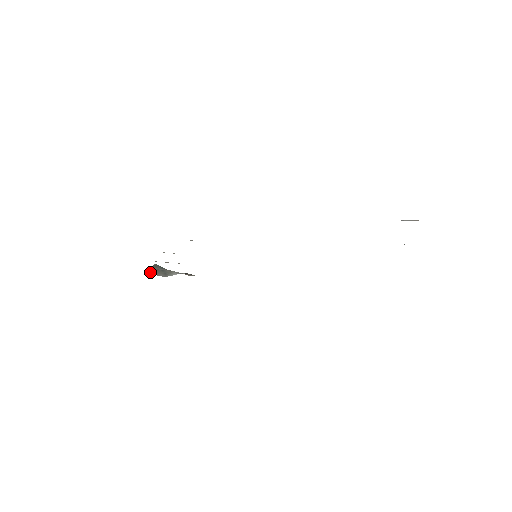
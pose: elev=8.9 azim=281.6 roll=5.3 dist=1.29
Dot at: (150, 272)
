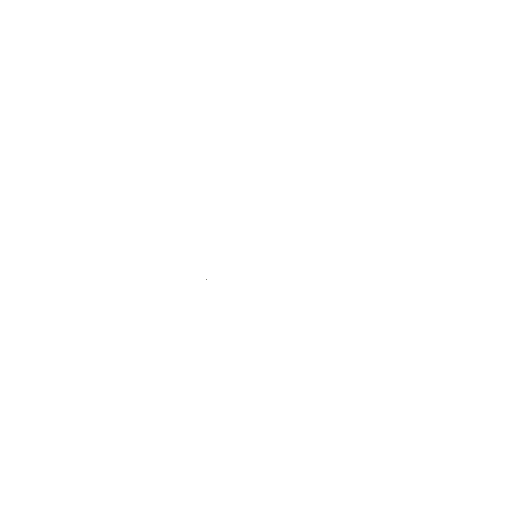
Dot at: occluded
